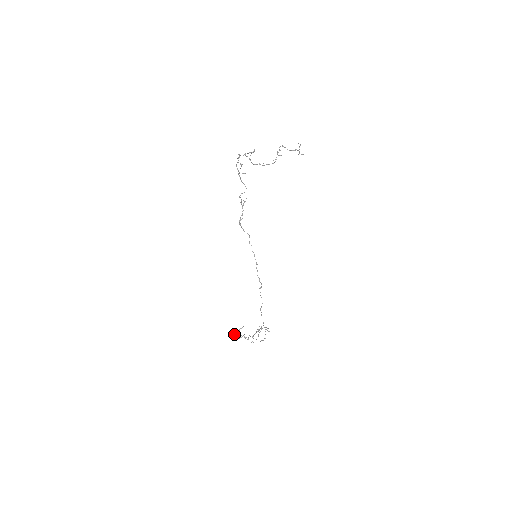
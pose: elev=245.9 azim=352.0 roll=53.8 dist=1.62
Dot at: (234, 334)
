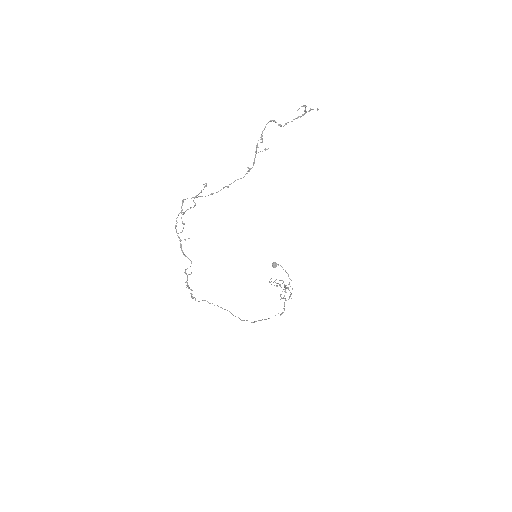
Dot at: (276, 266)
